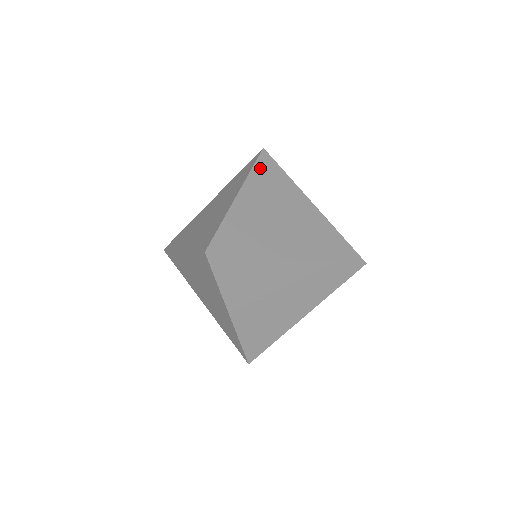
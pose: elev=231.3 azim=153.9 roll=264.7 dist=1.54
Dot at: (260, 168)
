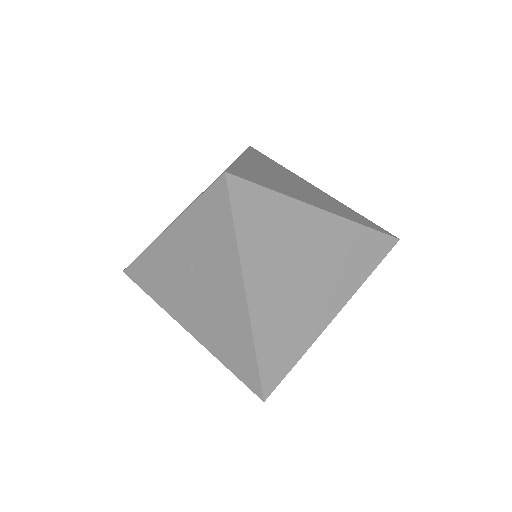
Dot at: (370, 238)
